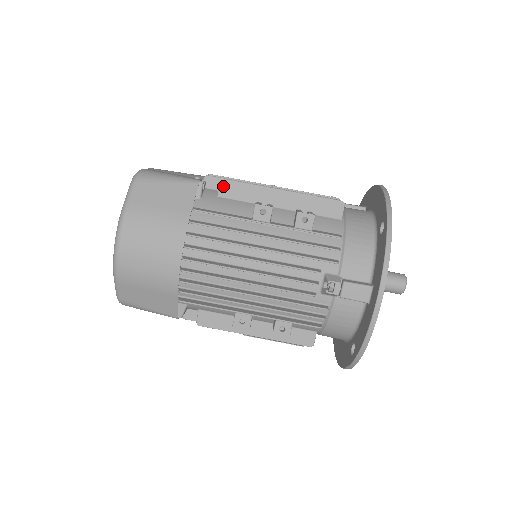
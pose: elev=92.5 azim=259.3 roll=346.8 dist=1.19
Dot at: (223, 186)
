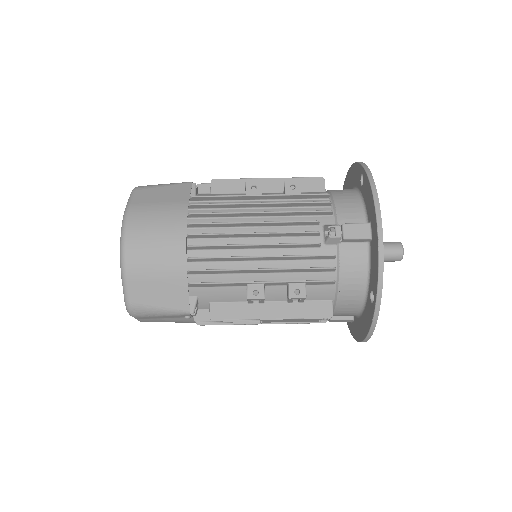
Dot at: (214, 185)
